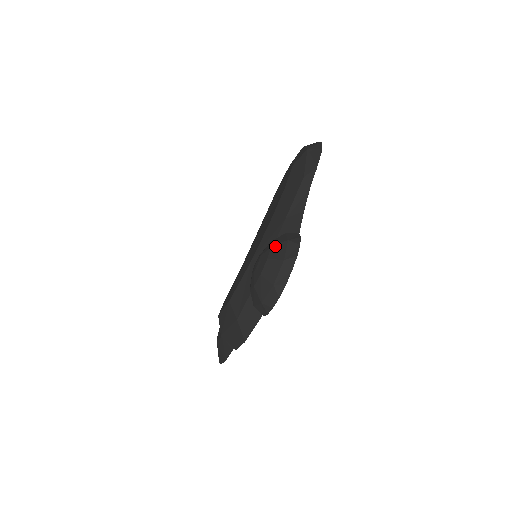
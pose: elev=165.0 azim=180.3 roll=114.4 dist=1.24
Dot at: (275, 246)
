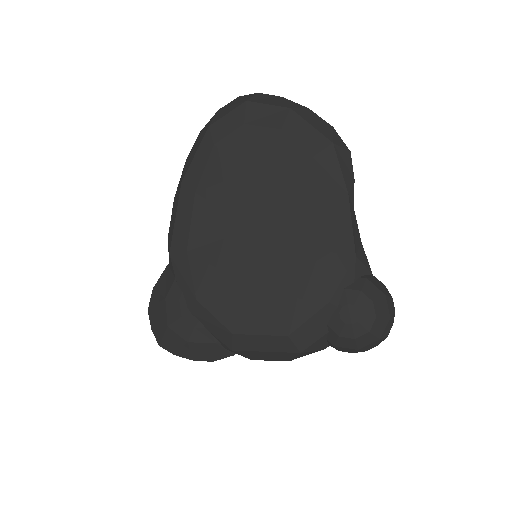
Dot at: (377, 302)
